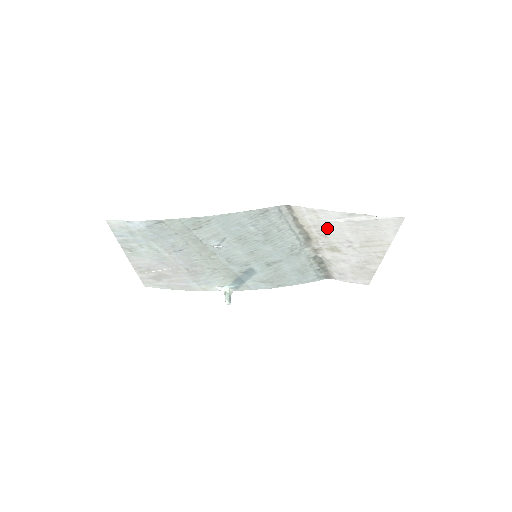
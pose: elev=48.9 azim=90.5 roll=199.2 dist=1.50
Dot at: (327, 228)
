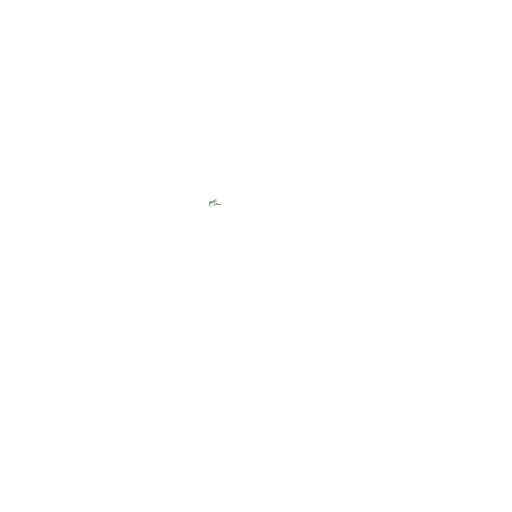
Dot at: occluded
